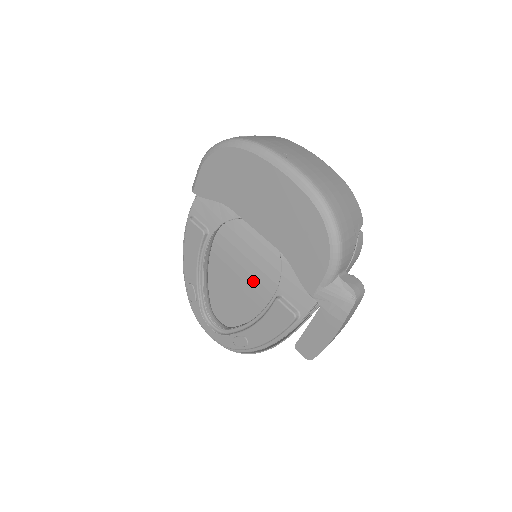
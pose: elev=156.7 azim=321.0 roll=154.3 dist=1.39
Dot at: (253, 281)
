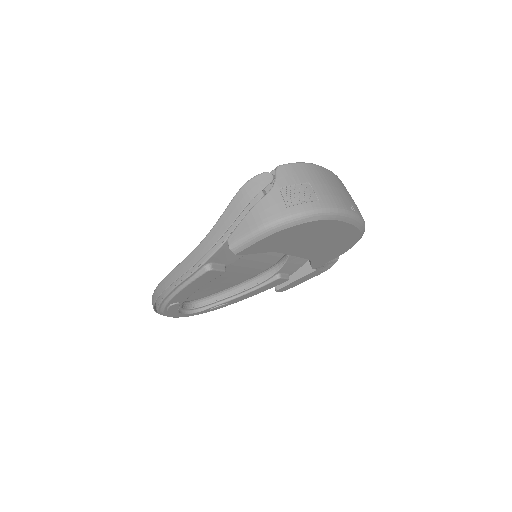
Dot at: (241, 269)
